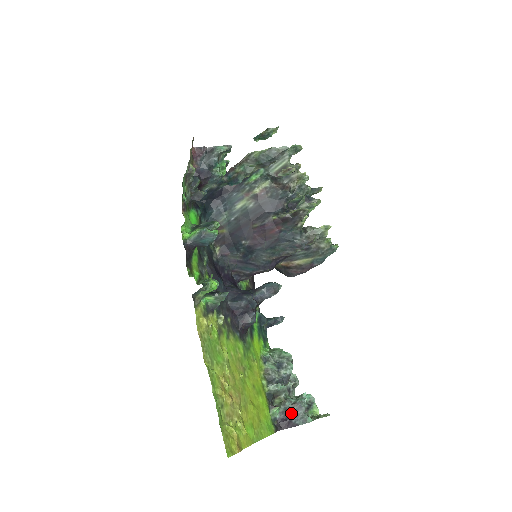
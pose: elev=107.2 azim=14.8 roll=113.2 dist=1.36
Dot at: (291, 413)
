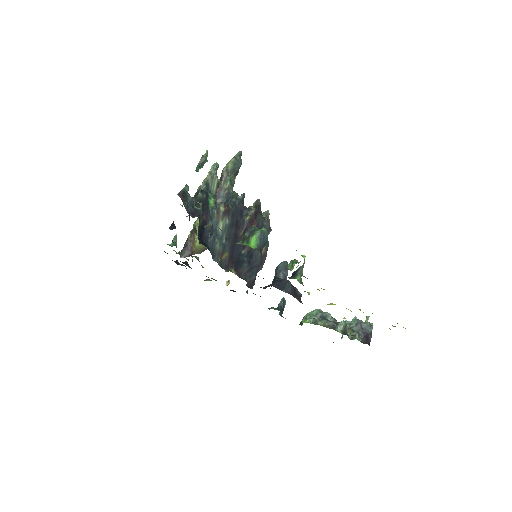
Dot at: (362, 330)
